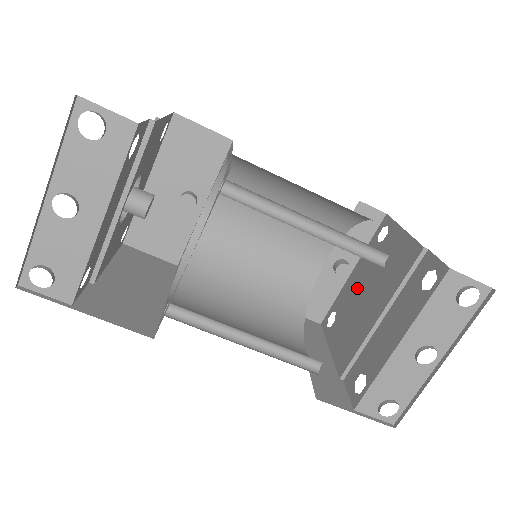
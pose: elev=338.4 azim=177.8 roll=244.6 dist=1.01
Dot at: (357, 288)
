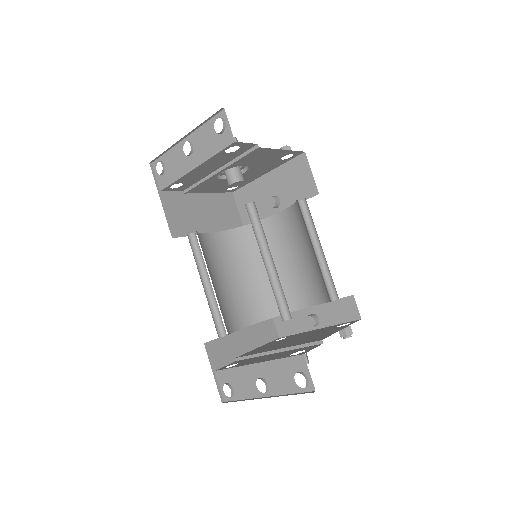
Dot at: (302, 336)
